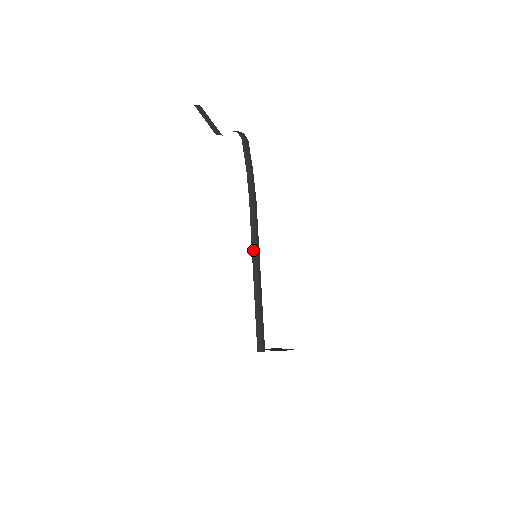
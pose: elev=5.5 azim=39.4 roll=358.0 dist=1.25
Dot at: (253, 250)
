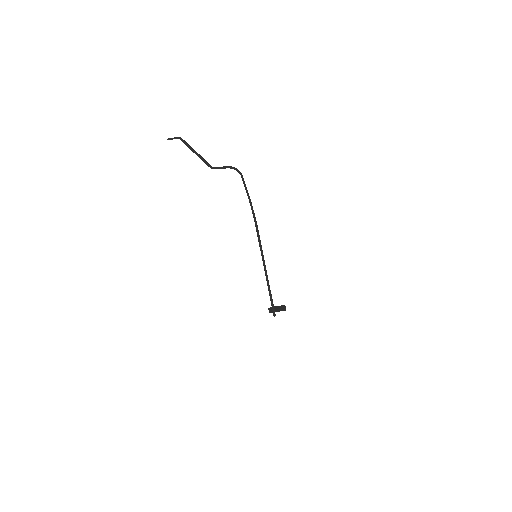
Dot at: (262, 256)
